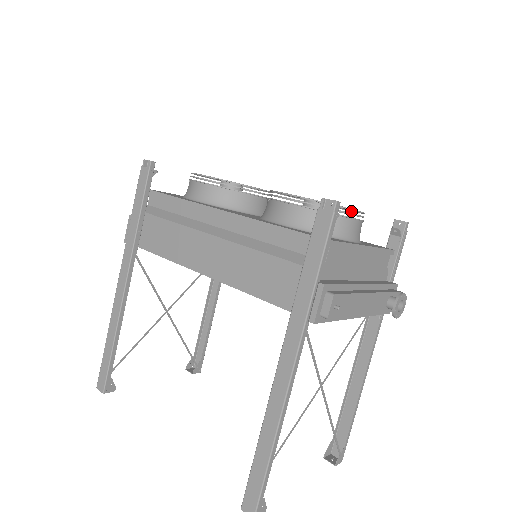
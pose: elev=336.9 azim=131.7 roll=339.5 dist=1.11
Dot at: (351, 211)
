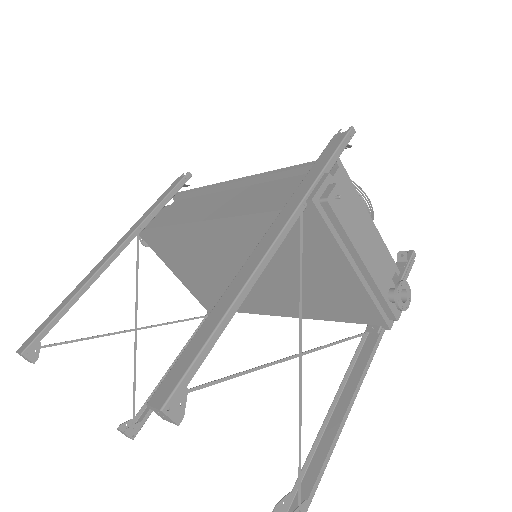
Dot at: occluded
